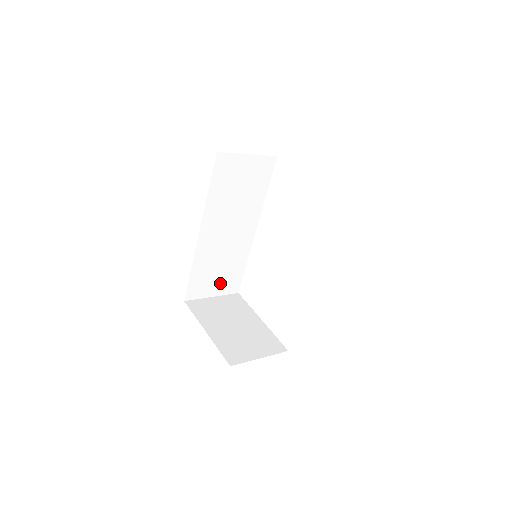
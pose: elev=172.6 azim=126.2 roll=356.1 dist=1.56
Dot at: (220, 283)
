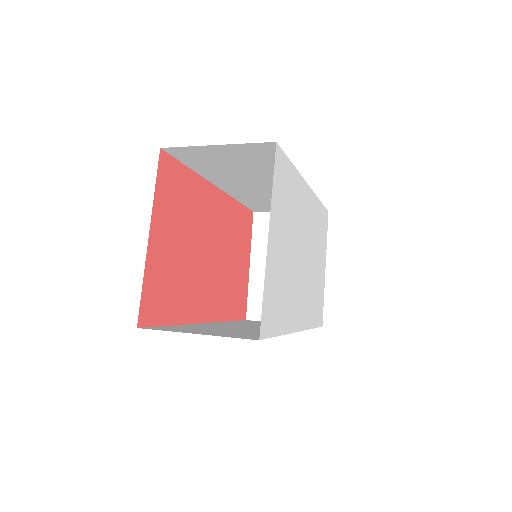
Dot at: occluded
